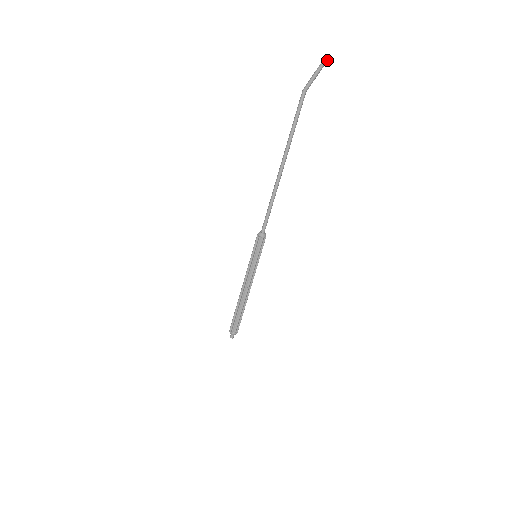
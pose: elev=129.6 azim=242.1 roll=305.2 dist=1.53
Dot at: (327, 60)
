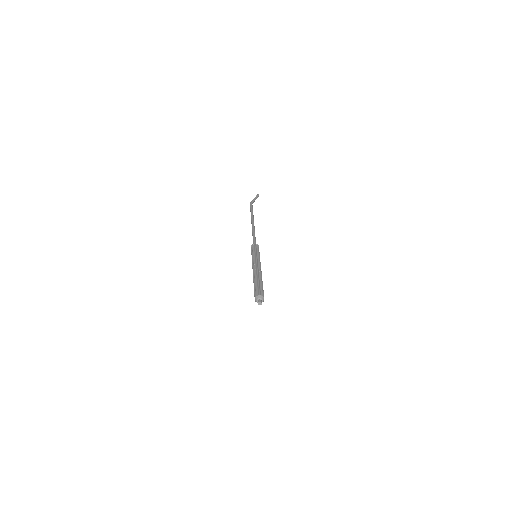
Dot at: (258, 196)
